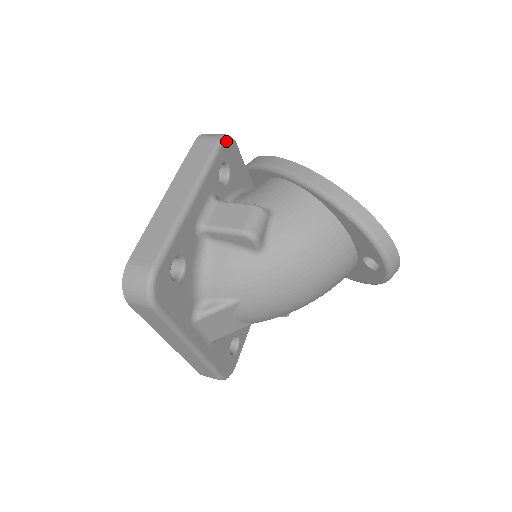
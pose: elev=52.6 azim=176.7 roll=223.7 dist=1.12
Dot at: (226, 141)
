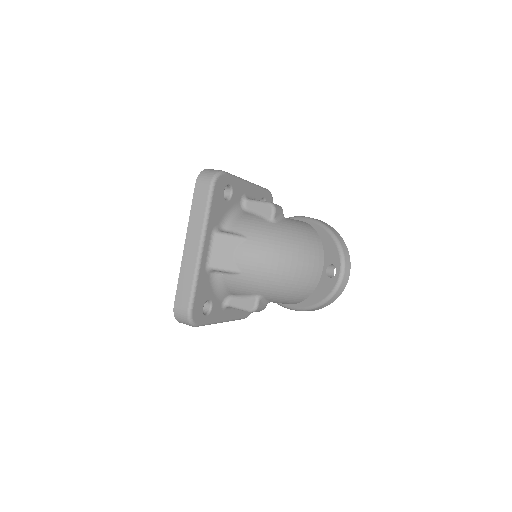
Dot at: (271, 194)
